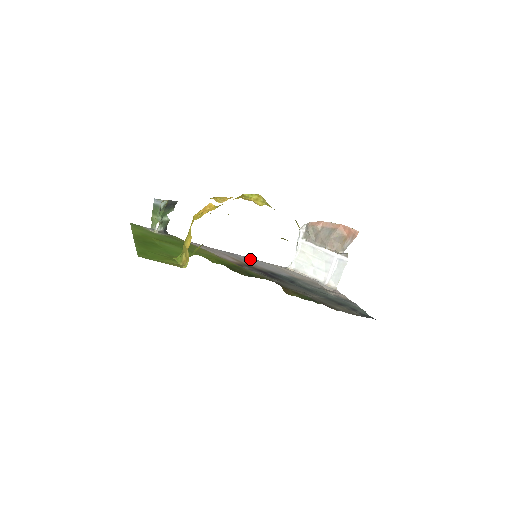
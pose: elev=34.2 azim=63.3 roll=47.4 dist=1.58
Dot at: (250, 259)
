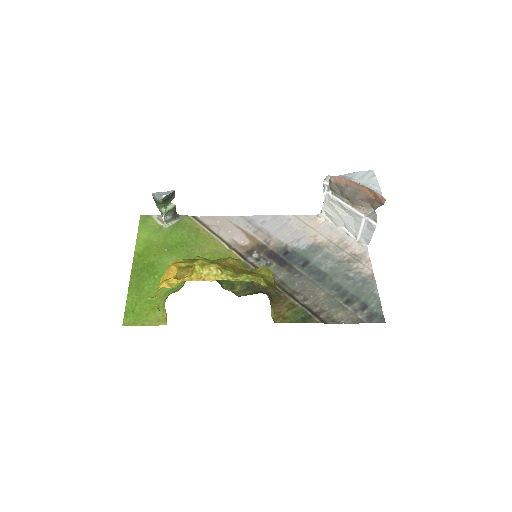
Dot at: (271, 221)
